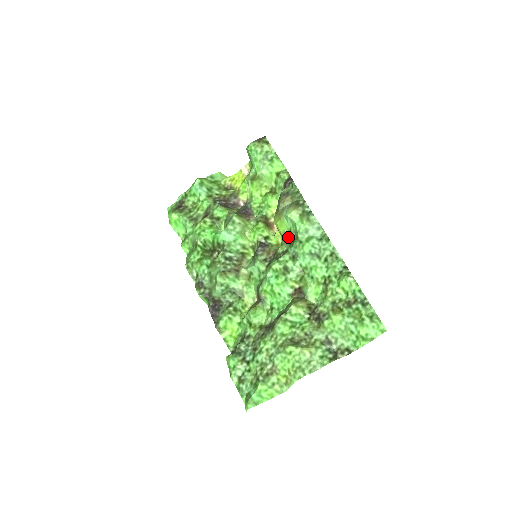
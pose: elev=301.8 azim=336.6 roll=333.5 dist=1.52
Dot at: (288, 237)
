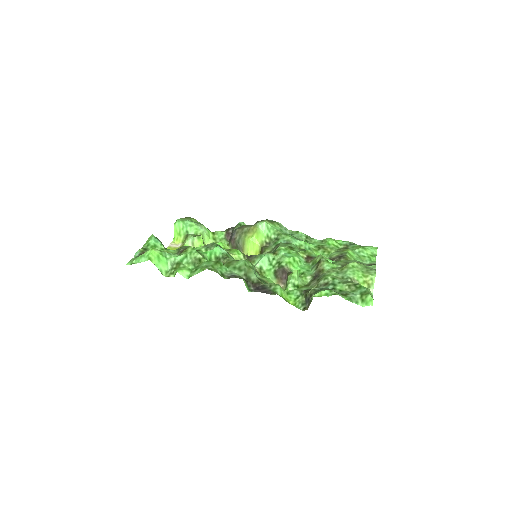
Dot at: (267, 243)
